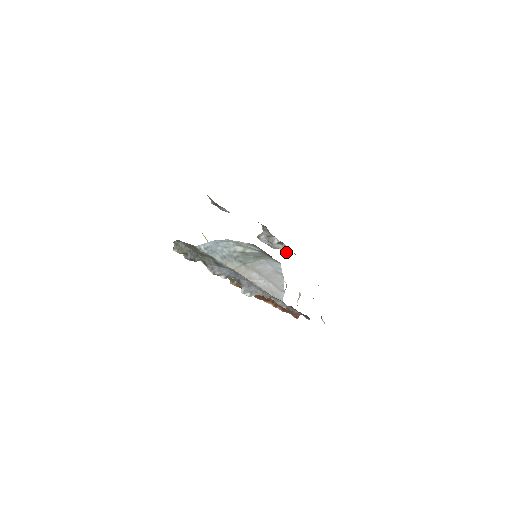
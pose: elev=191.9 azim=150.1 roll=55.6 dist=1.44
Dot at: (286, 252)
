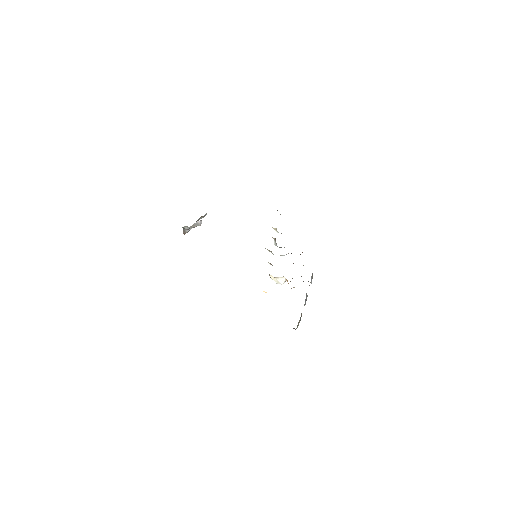
Dot at: occluded
